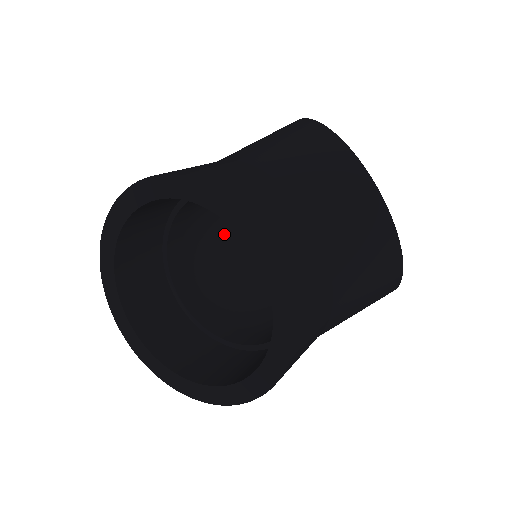
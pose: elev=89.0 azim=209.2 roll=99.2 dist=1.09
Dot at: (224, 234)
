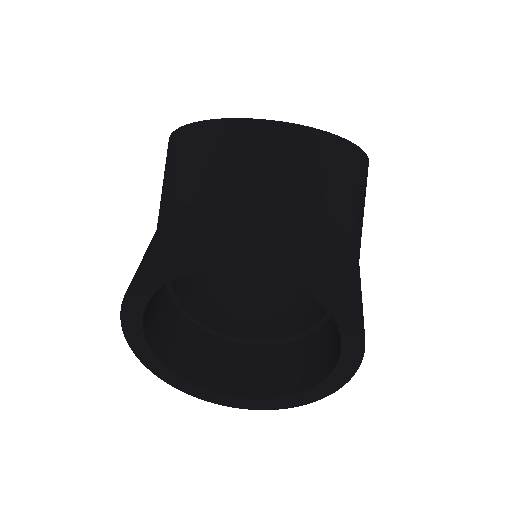
Dot at: occluded
